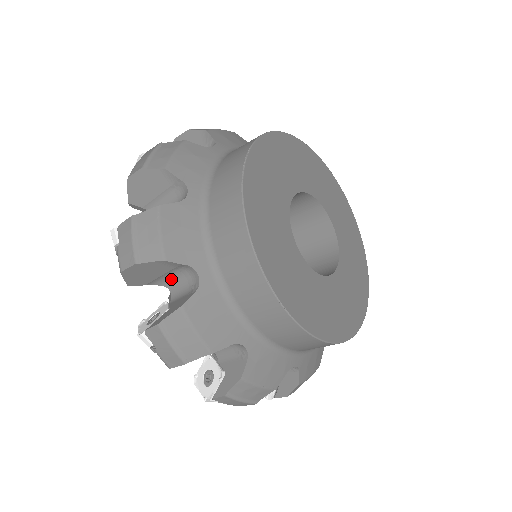
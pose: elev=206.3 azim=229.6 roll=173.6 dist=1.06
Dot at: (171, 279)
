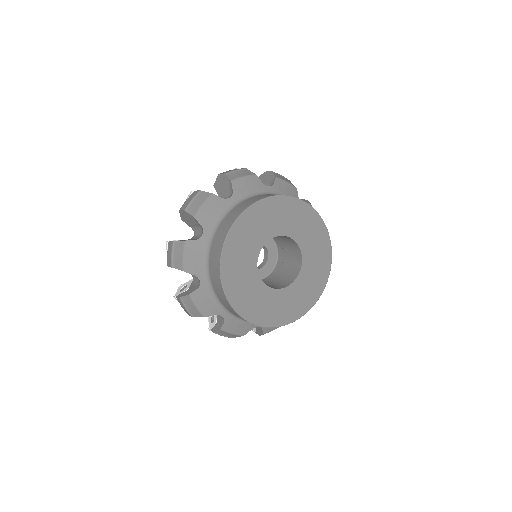
Dot at: occluded
